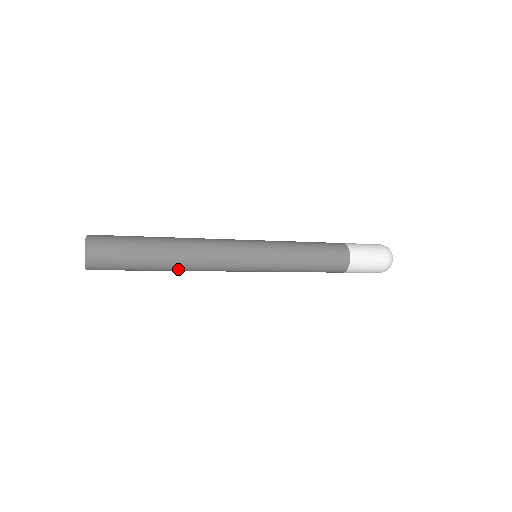
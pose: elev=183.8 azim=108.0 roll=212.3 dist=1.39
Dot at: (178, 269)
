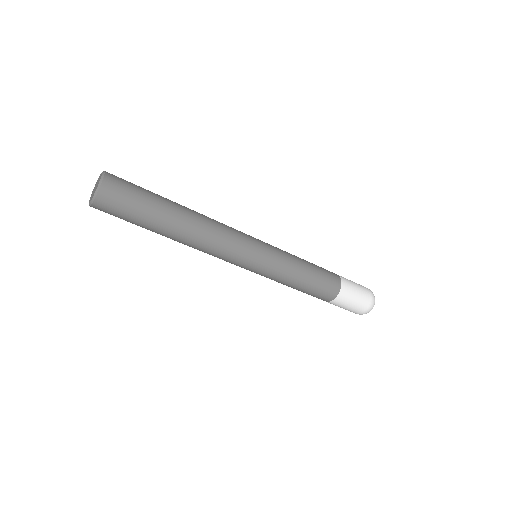
Dot at: (179, 241)
